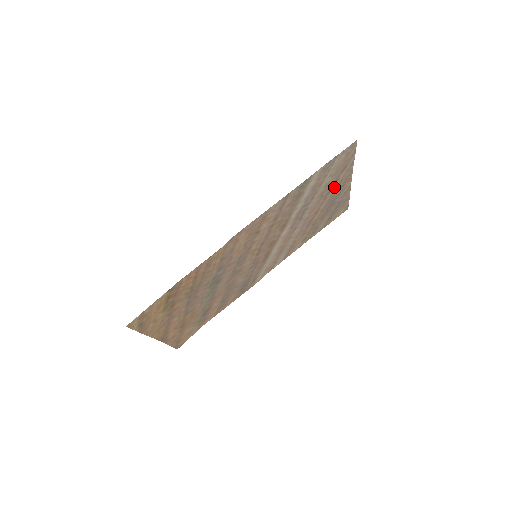
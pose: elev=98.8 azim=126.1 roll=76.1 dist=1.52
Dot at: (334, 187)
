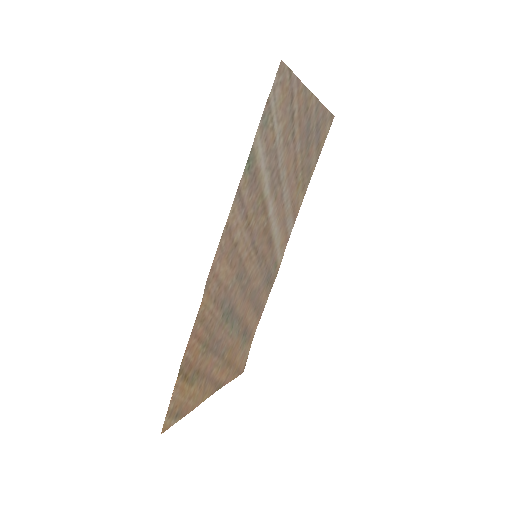
Dot at: (296, 122)
